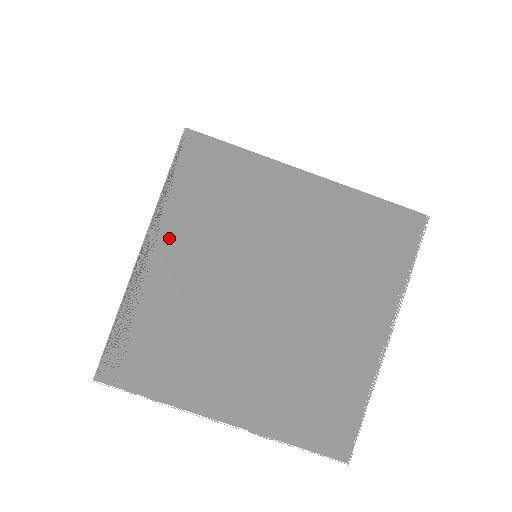
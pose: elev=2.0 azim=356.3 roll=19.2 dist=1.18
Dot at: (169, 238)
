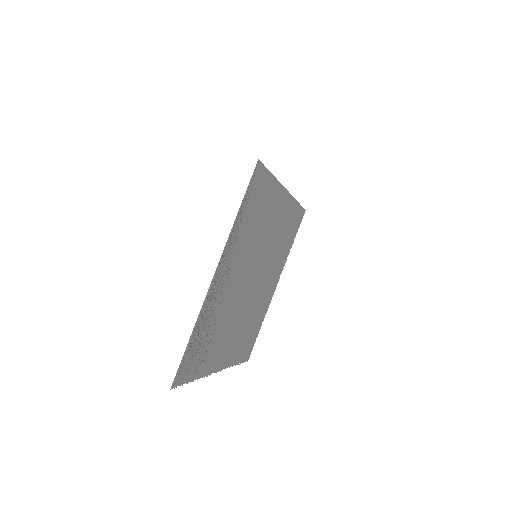
Dot at: (229, 257)
